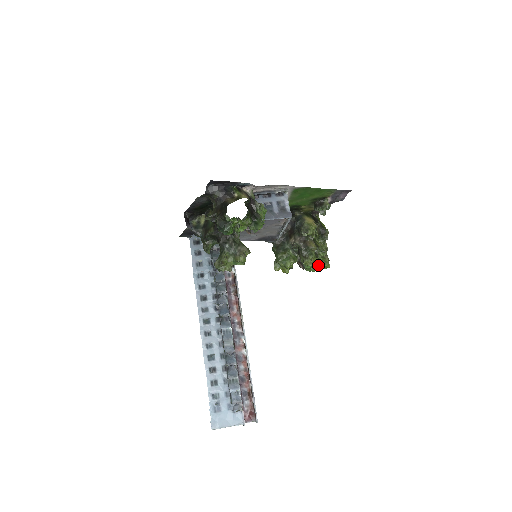
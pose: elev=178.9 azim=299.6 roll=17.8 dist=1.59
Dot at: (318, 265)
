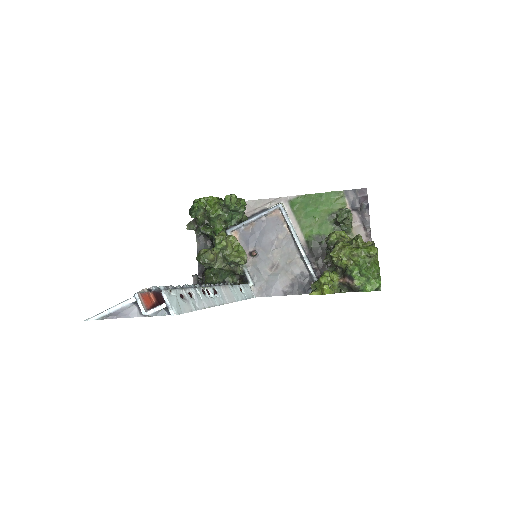
Dot at: (354, 250)
